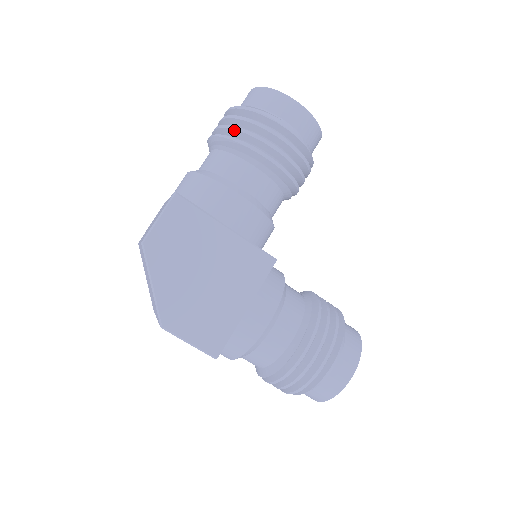
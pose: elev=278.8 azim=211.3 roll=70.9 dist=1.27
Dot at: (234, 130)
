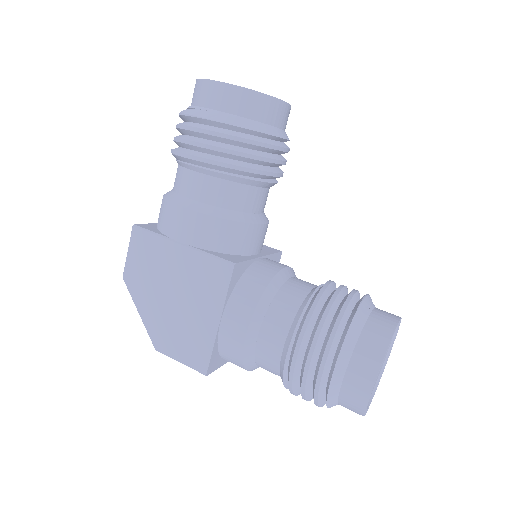
Dot at: (174, 141)
